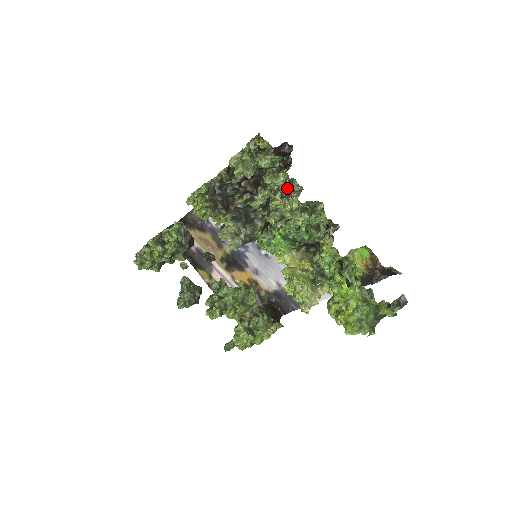
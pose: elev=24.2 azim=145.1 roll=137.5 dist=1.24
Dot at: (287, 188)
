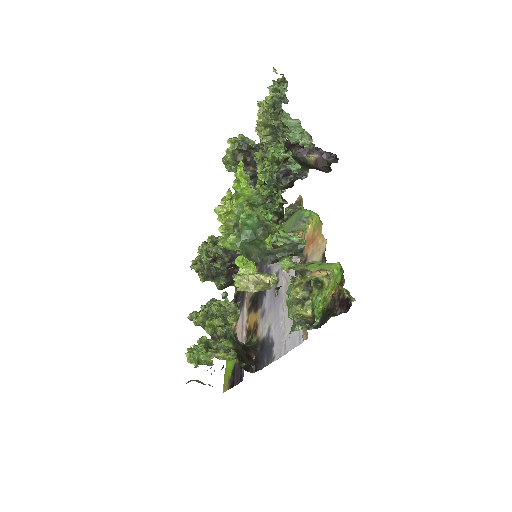
Dot at: (270, 103)
